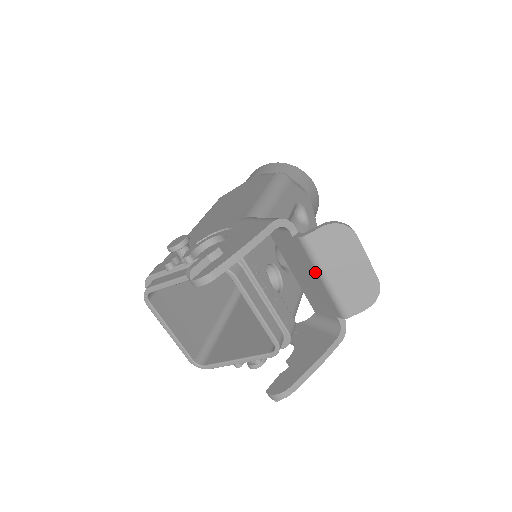
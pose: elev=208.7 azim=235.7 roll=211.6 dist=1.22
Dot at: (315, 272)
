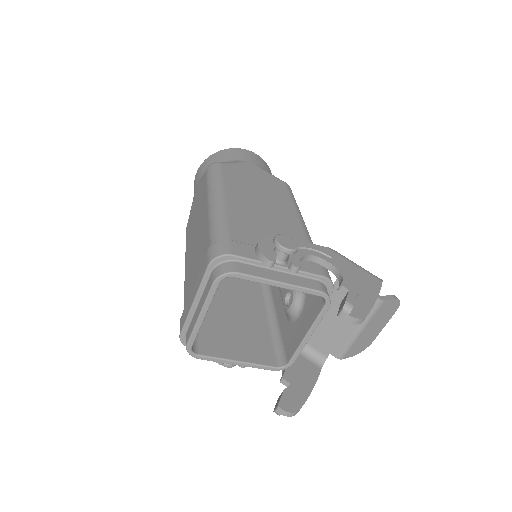
Dot at: occluded
